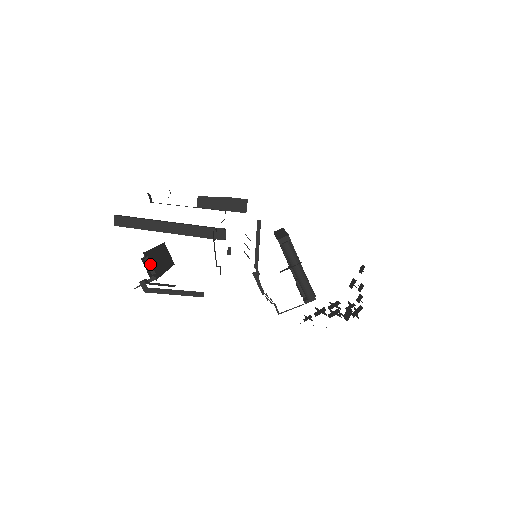
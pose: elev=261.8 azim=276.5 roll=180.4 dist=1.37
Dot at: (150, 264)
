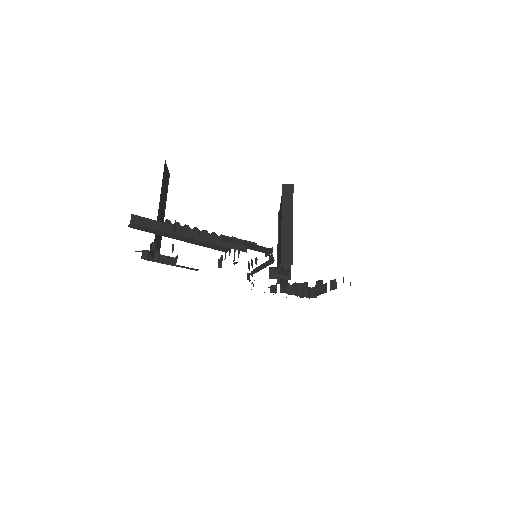
Dot at: (156, 246)
